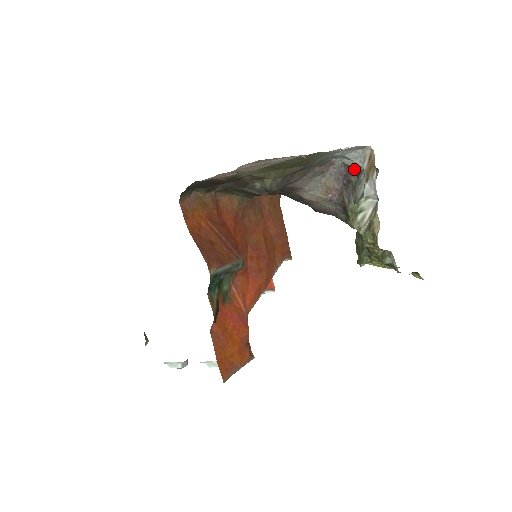
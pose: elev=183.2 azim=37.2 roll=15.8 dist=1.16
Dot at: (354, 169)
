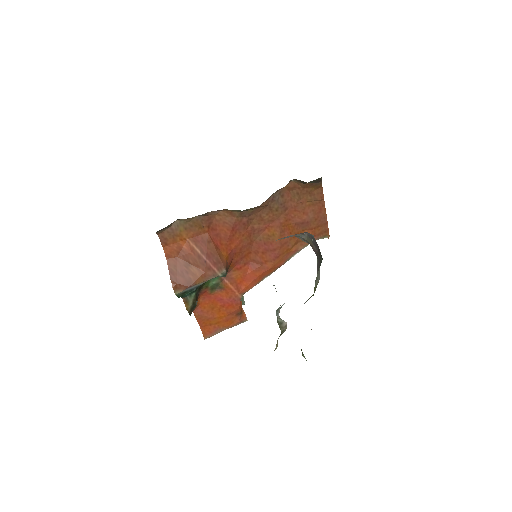
Dot at: (320, 252)
